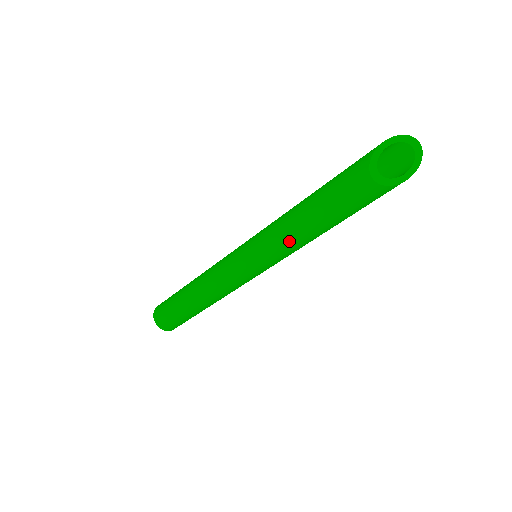
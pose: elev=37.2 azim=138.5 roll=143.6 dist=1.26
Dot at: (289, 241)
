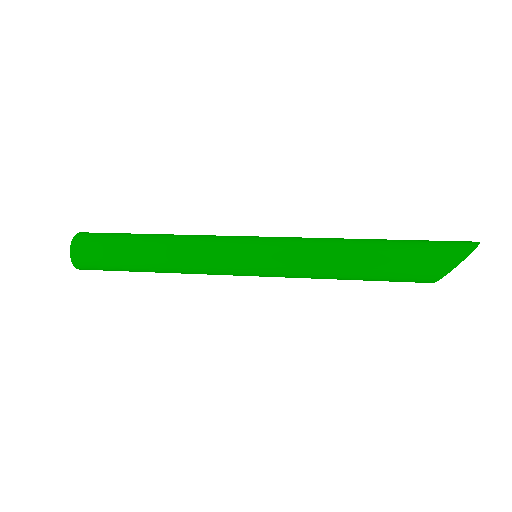
Dot at: (316, 278)
